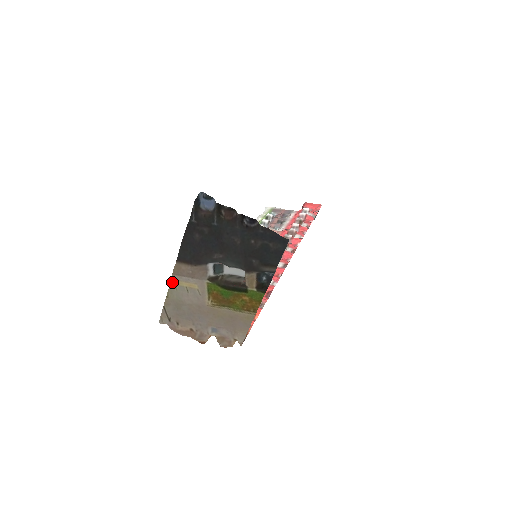
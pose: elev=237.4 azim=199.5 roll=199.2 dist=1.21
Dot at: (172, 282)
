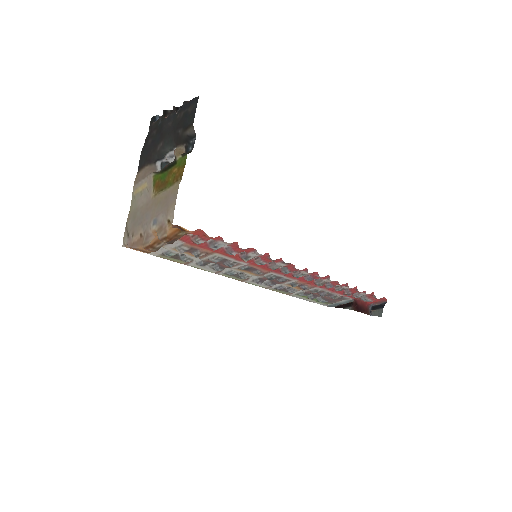
Dot at: (133, 194)
